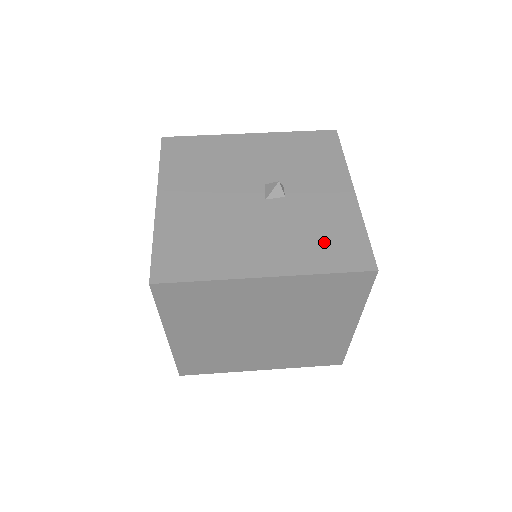
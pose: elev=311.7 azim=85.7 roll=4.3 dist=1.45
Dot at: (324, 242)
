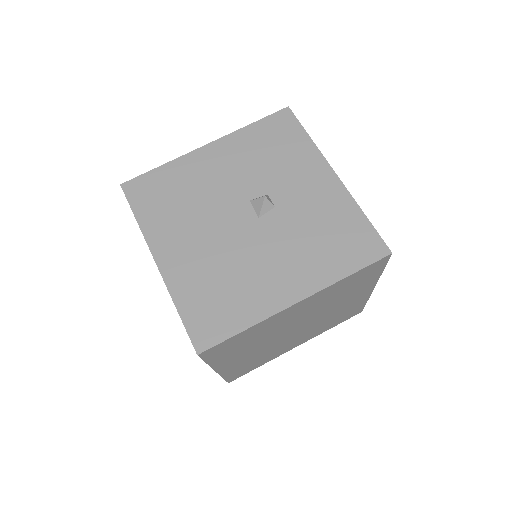
Dot at: (333, 243)
